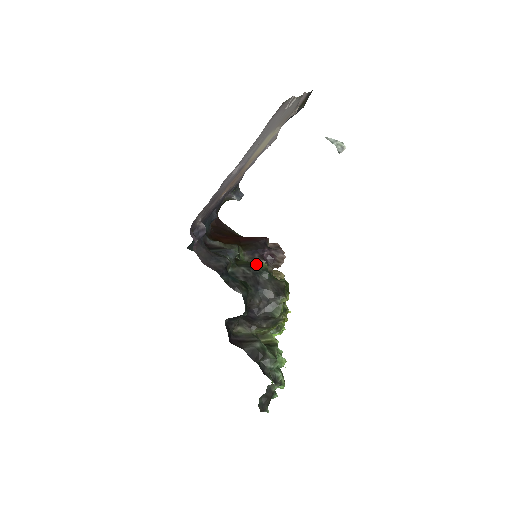
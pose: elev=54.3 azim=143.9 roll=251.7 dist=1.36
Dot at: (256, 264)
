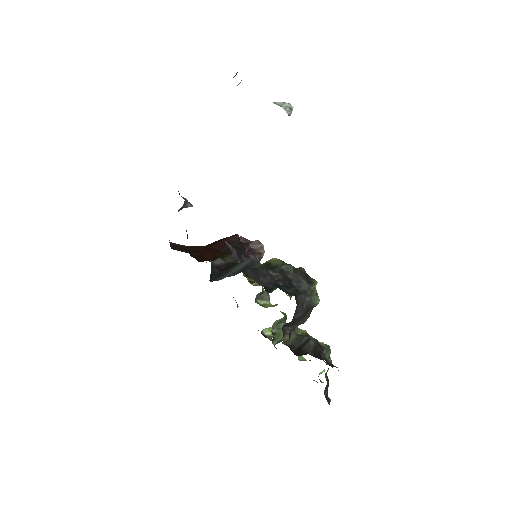
Dot at: (271, 263)
